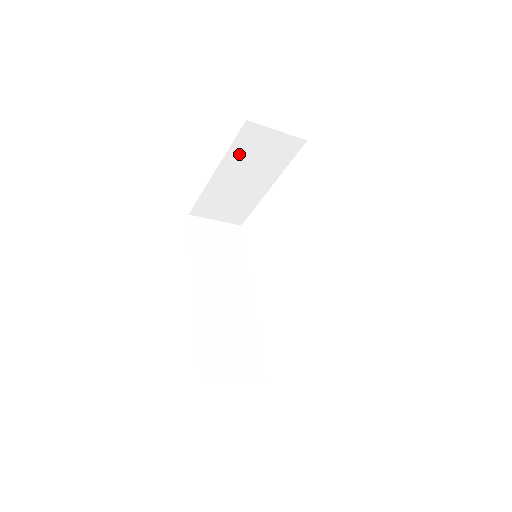
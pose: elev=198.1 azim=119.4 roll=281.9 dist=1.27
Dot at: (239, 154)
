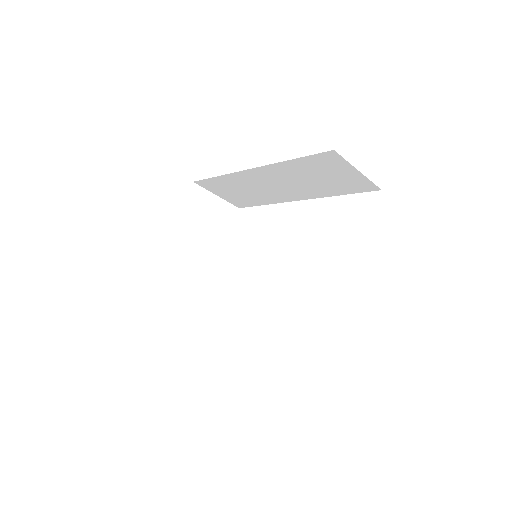
Dot at: (191, 221)
